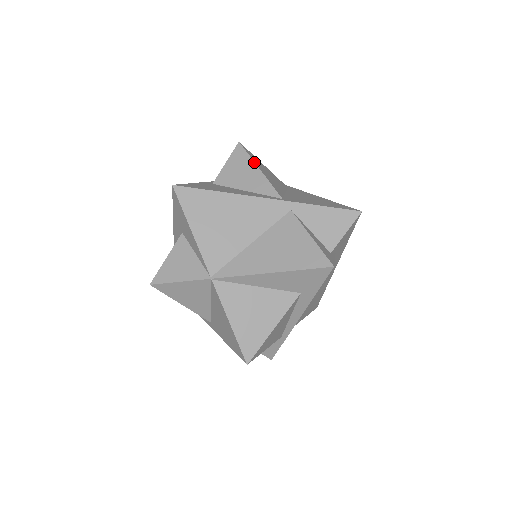
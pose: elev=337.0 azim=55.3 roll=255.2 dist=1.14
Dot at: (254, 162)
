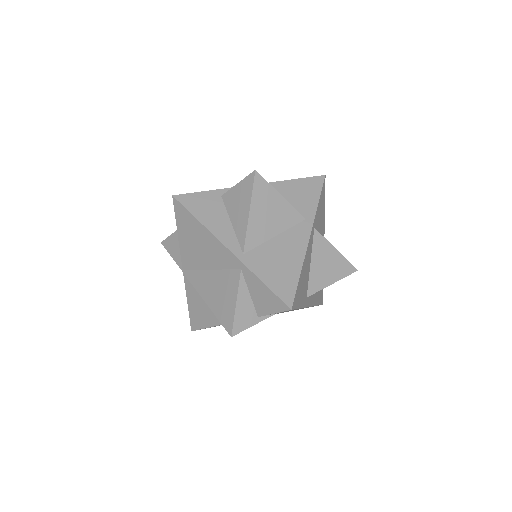
Dot at: (250, 201)
